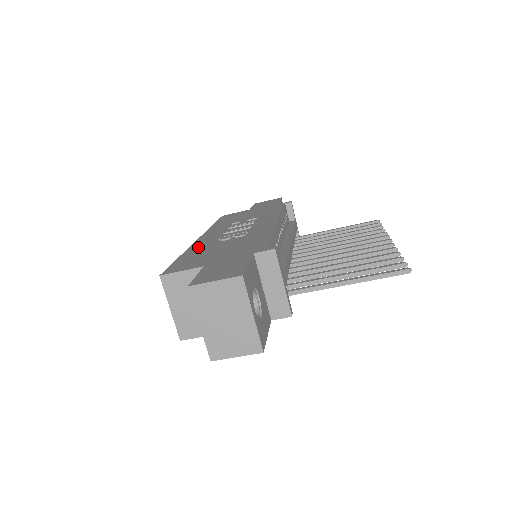
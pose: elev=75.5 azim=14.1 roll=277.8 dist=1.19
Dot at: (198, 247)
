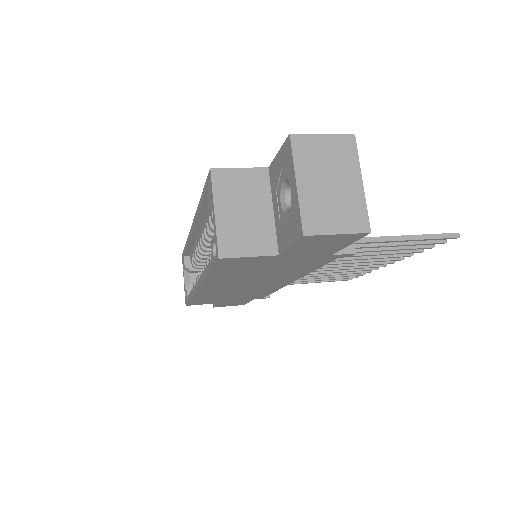
Dot at: occluded
